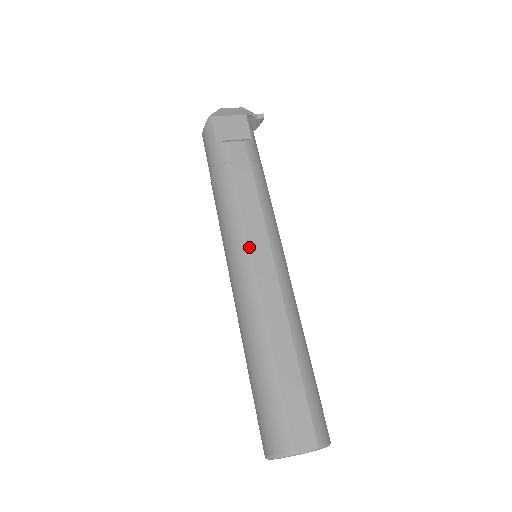
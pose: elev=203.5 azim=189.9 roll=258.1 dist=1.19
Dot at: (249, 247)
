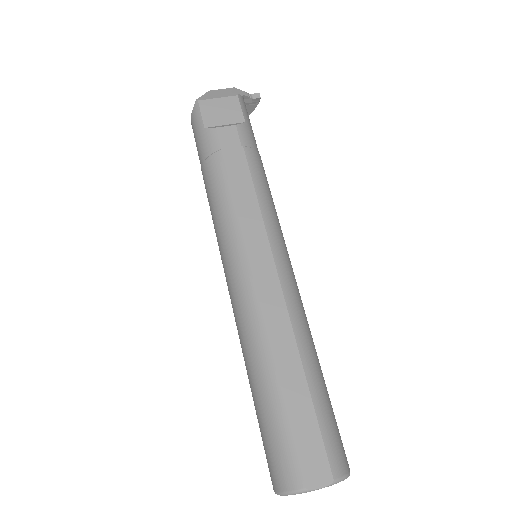
Dot at: (245, 247)
